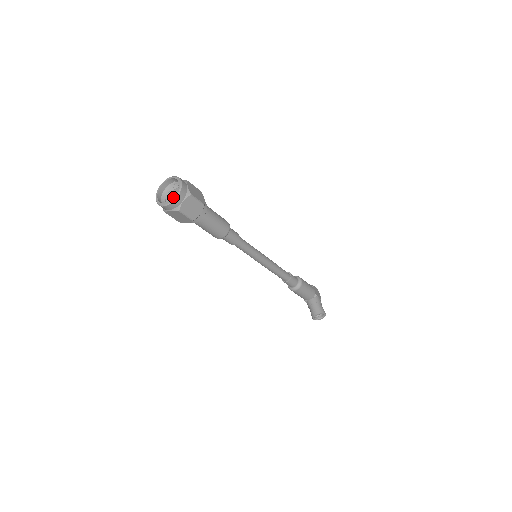
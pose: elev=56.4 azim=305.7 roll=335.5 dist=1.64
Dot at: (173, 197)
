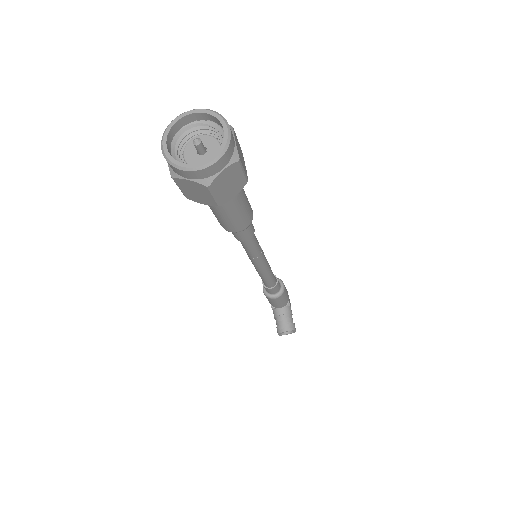
Dot at: occluded
